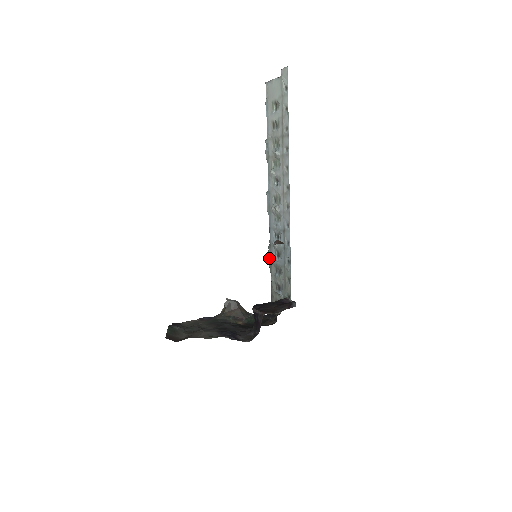
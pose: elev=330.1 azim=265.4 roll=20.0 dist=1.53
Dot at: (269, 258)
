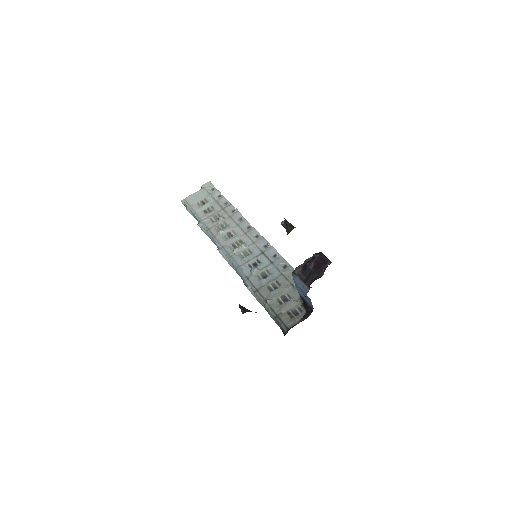
Dot at: (251, 289)
